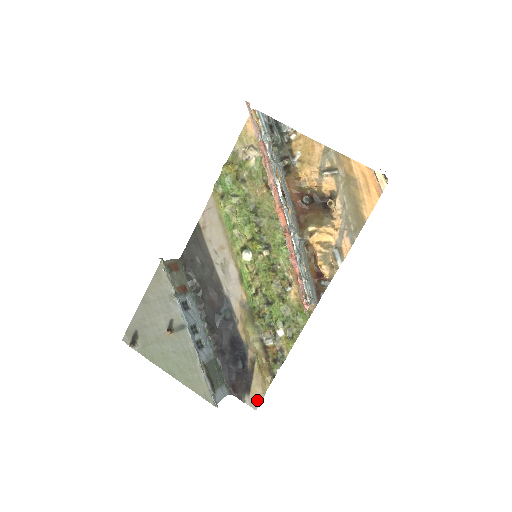
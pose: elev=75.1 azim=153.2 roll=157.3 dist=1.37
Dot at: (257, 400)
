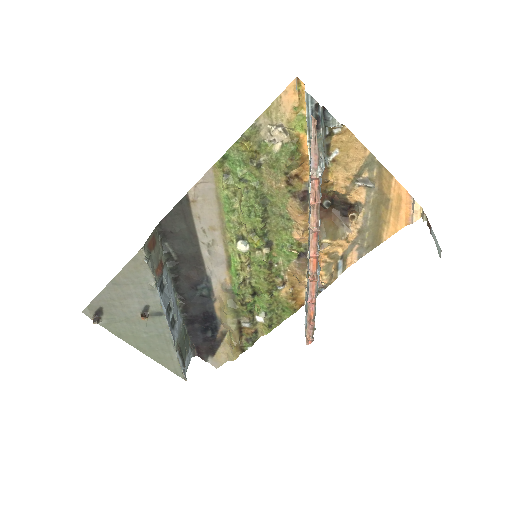
Dot at: (220, 362)
